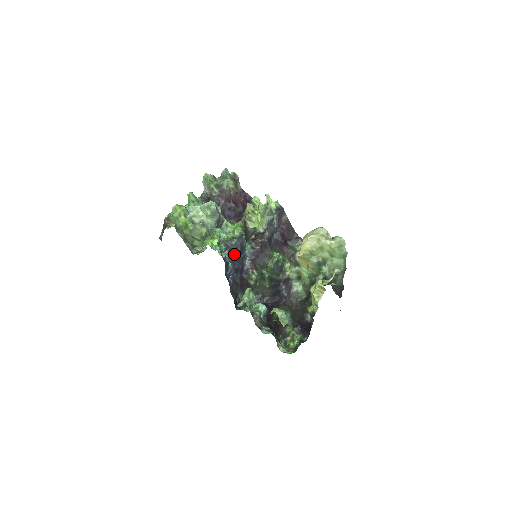
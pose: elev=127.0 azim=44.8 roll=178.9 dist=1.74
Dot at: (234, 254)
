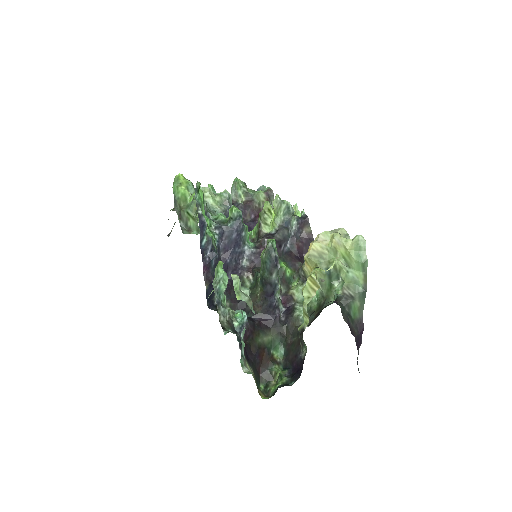
Dot at: (227, 241)
